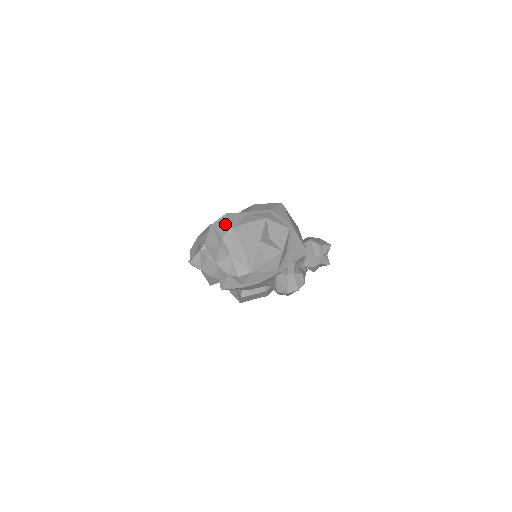
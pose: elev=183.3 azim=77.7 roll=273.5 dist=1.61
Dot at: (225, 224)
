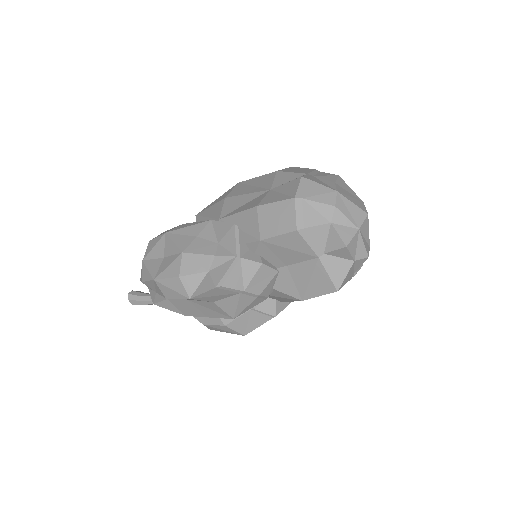
Dot at: (319, 189)
